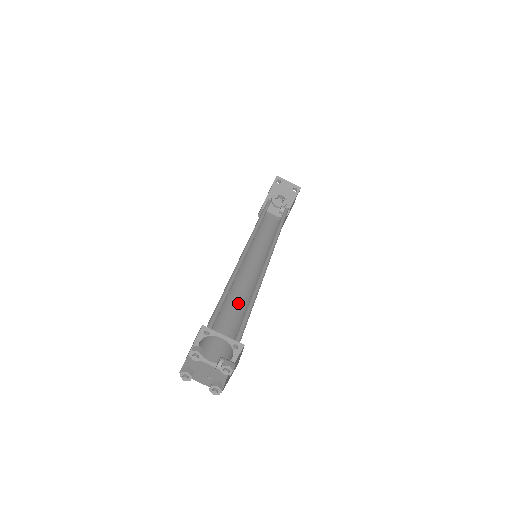
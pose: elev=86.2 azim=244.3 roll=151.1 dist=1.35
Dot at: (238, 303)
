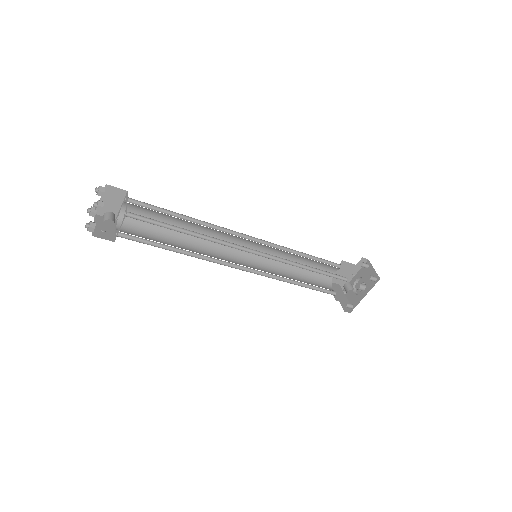
Dot at: (194, 251)
